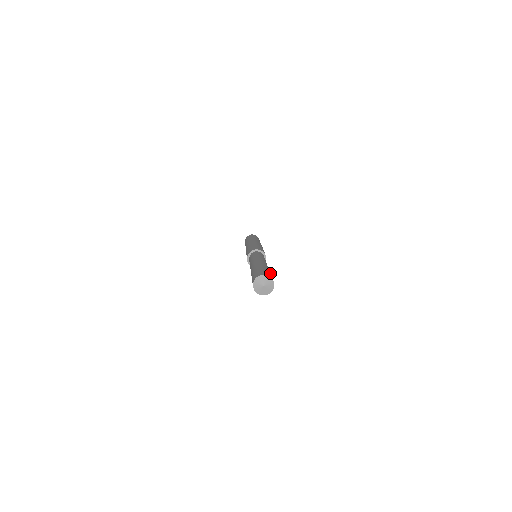
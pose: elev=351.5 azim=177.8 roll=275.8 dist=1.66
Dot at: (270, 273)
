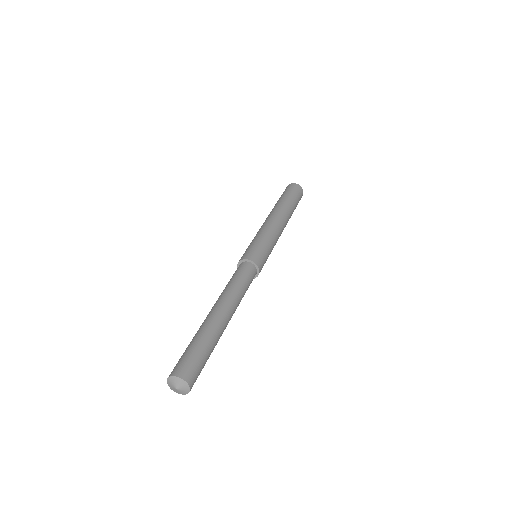
Dot at: (206, 345)
